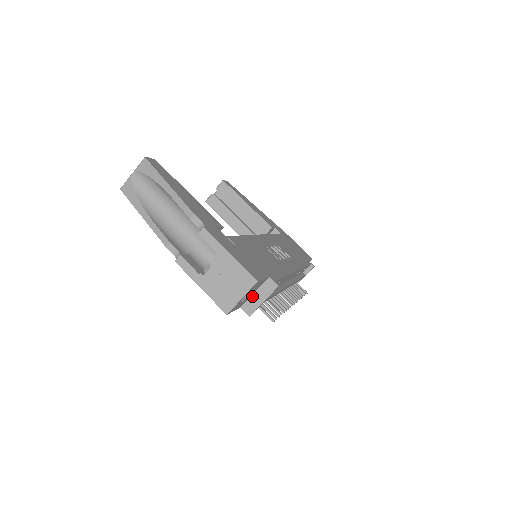
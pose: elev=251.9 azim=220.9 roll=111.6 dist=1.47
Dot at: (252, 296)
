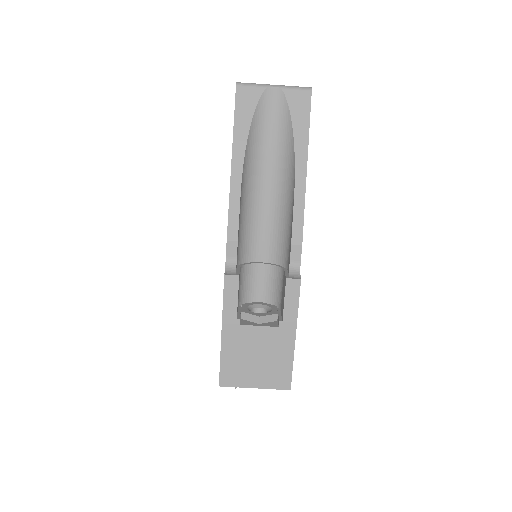
Dot at: occluded
